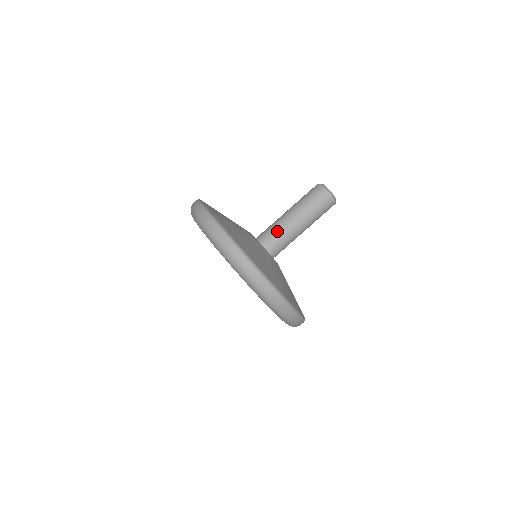
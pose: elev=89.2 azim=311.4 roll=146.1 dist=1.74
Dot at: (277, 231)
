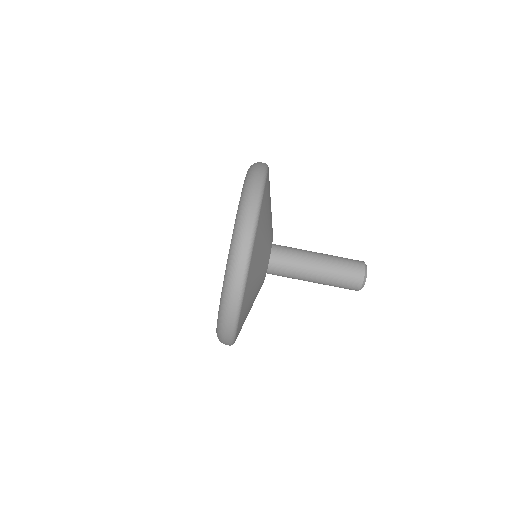
Dot at: (290, 273)
